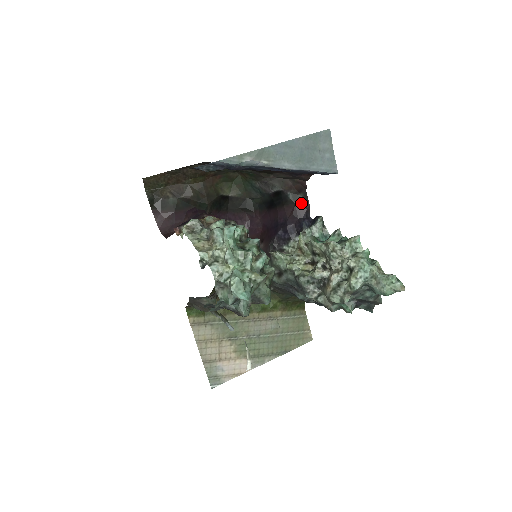
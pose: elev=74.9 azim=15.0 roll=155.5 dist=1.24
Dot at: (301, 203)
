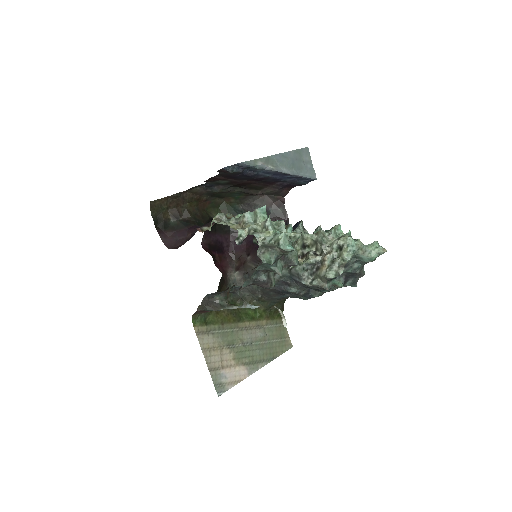
Dot at: (281, 216)
